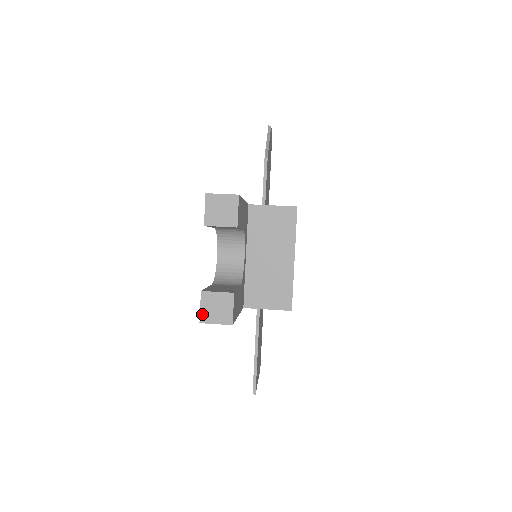
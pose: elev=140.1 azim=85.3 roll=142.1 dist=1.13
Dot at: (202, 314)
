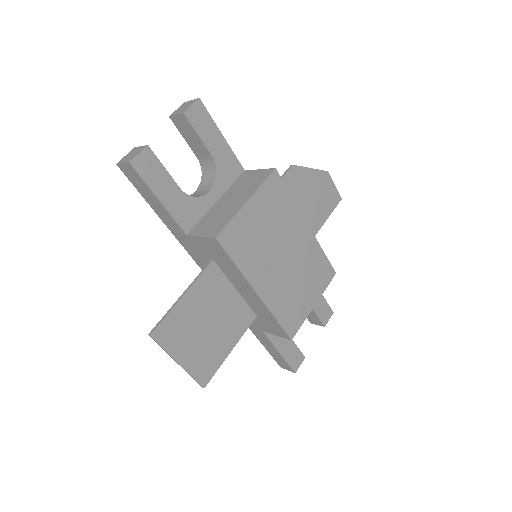
Dot at: (122, 159)
